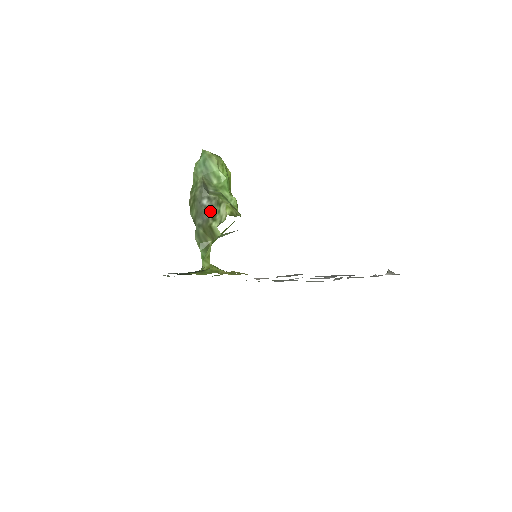
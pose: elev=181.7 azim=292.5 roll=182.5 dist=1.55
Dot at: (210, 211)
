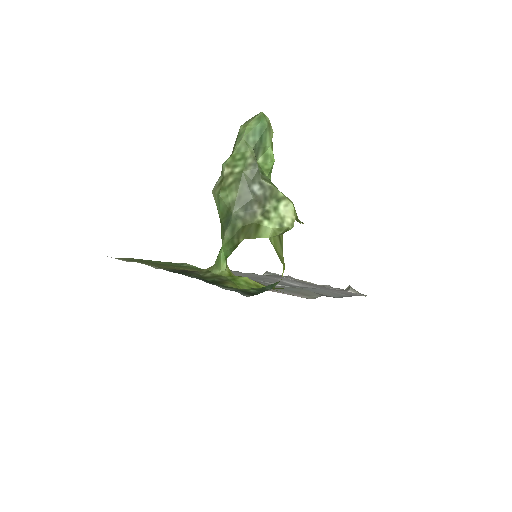
Dot at: (261, 203)
